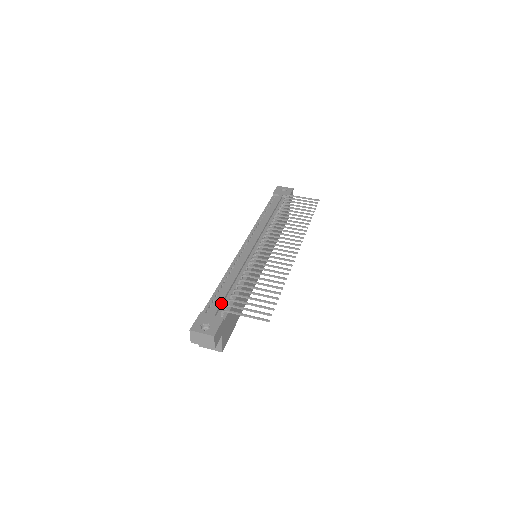
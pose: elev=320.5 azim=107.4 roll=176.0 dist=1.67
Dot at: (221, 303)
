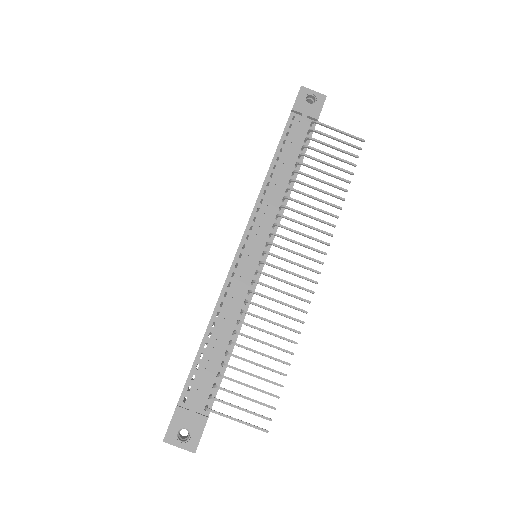
Dot at: (204, 387)
